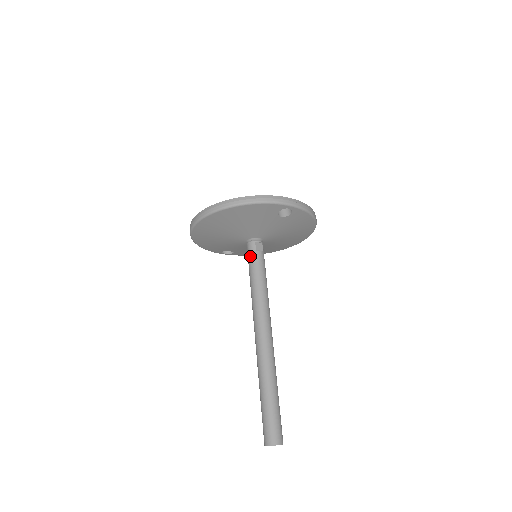
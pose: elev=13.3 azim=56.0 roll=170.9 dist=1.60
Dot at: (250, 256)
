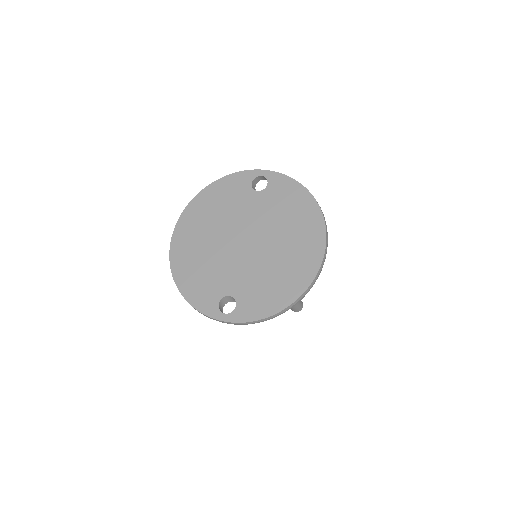
Dot at: occluded
